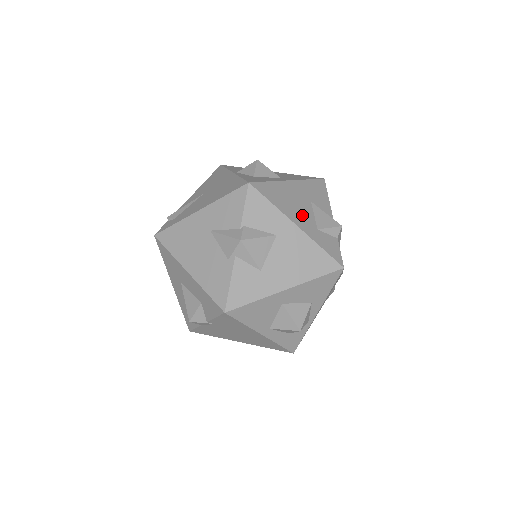
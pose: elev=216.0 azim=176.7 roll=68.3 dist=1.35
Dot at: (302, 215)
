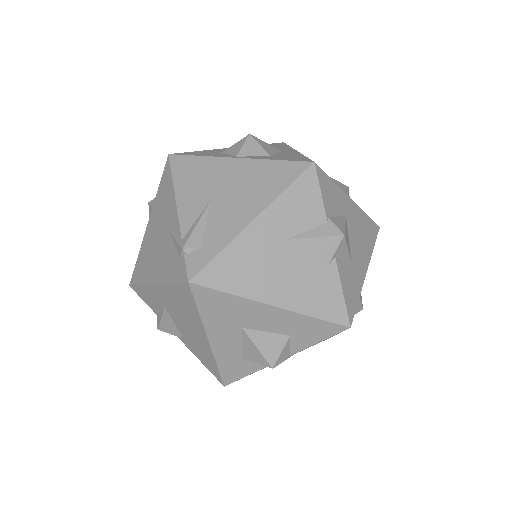
Dot at: occluded
